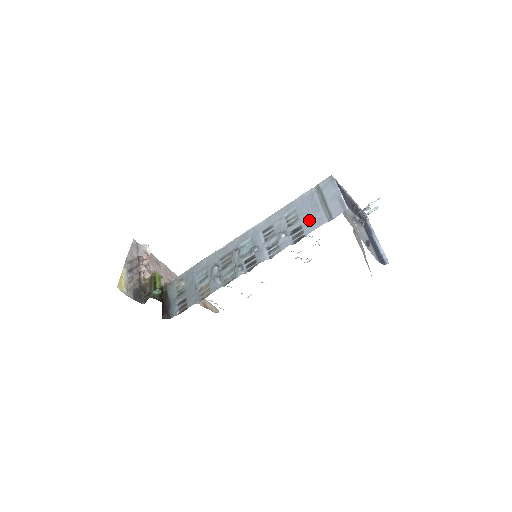
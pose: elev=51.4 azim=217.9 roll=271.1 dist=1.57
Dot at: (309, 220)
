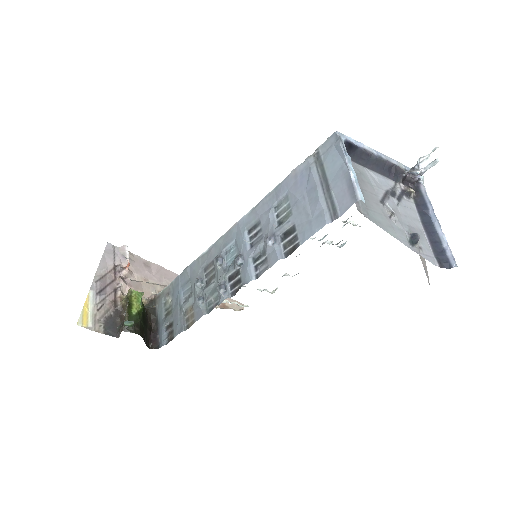
Dot at: (304, 216)
